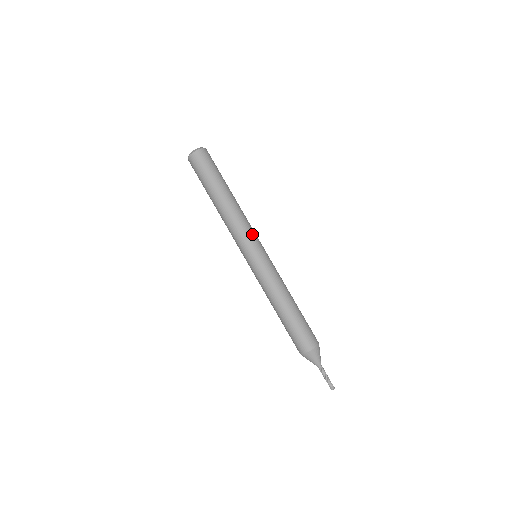
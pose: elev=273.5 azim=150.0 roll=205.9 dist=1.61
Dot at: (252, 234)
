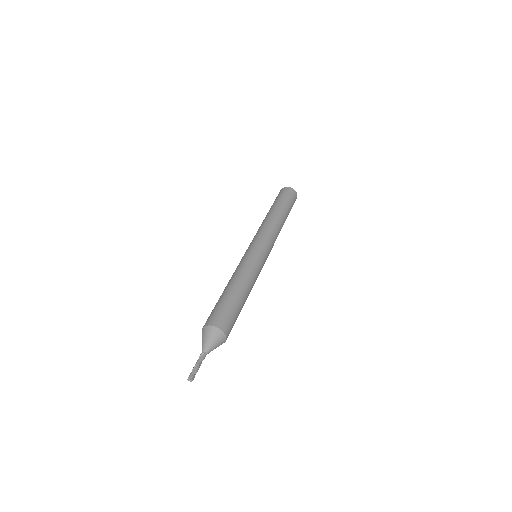
Dot at: (271, 241)
